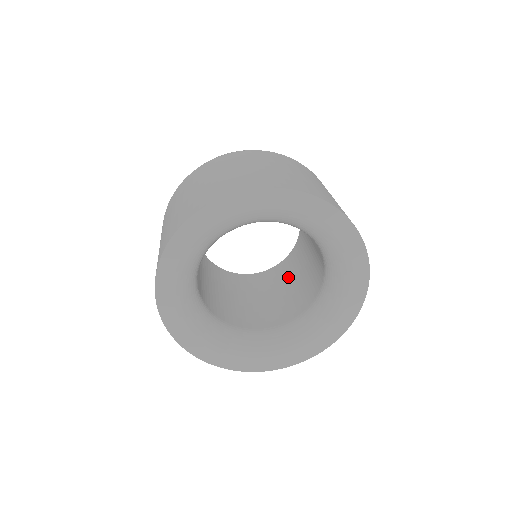
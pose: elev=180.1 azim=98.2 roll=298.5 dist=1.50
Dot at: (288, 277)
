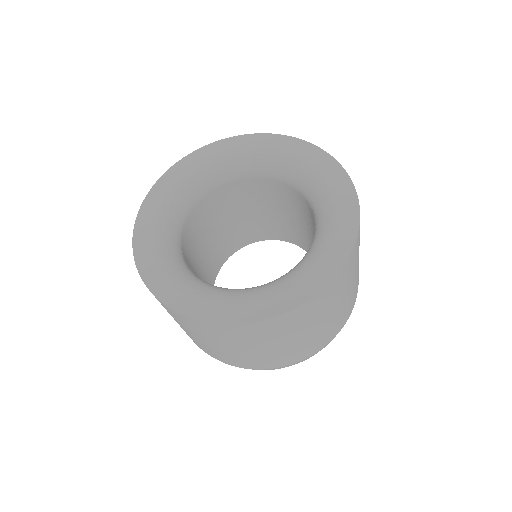
Dot at: occluded
